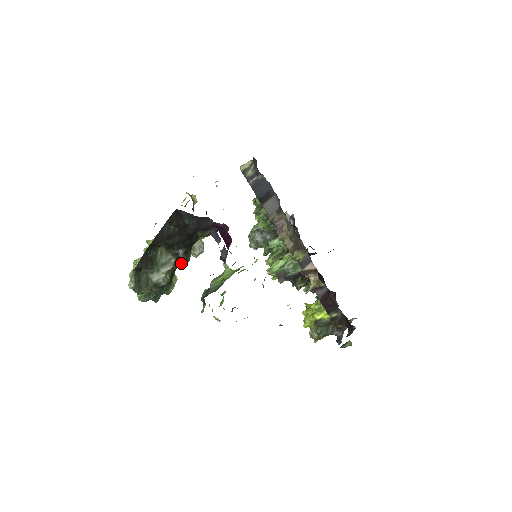
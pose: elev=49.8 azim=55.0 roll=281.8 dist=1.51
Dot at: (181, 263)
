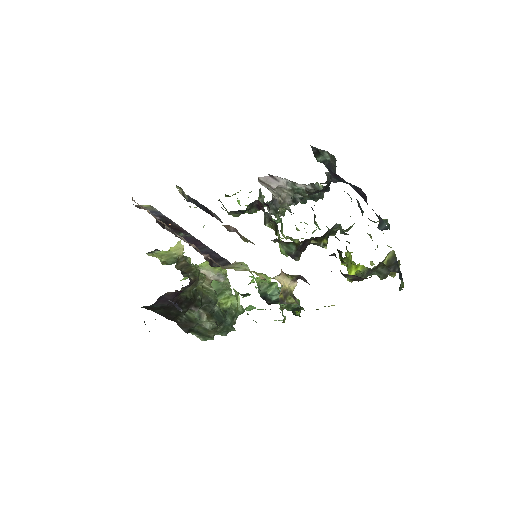
Dot at: (210, 306)
